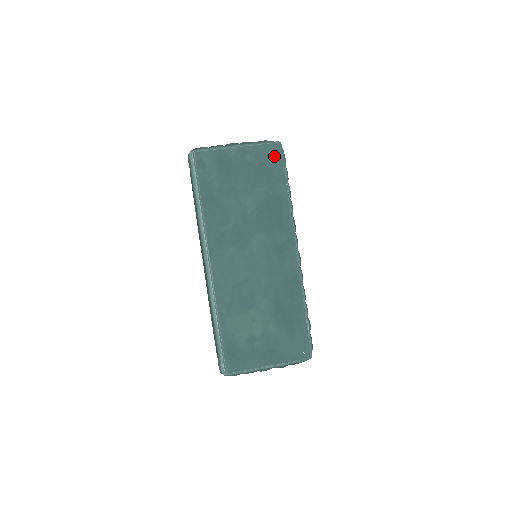
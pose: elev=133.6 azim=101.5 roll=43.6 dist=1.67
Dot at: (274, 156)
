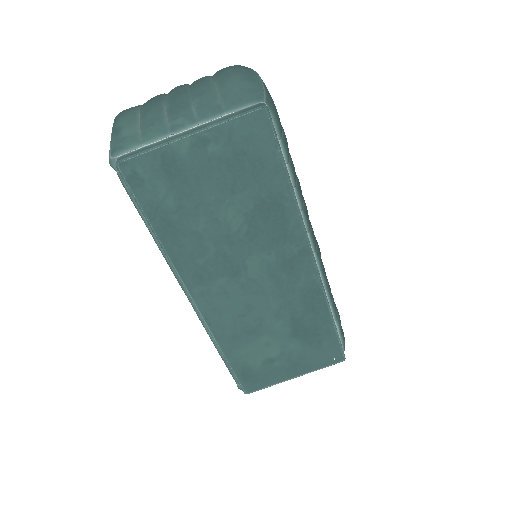
Dot at: (258, 135)
